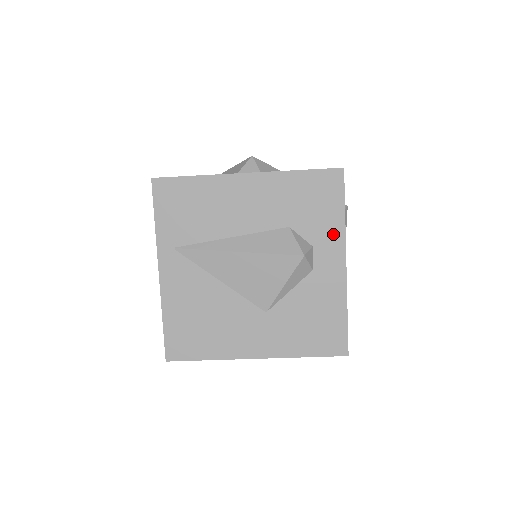
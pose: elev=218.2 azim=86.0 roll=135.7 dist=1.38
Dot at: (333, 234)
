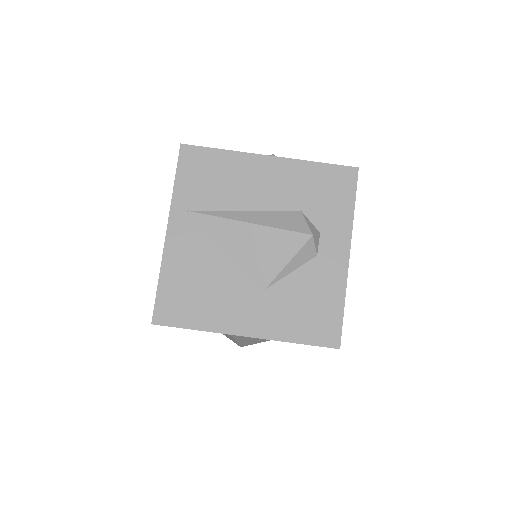
Dot at: (341, 225)
